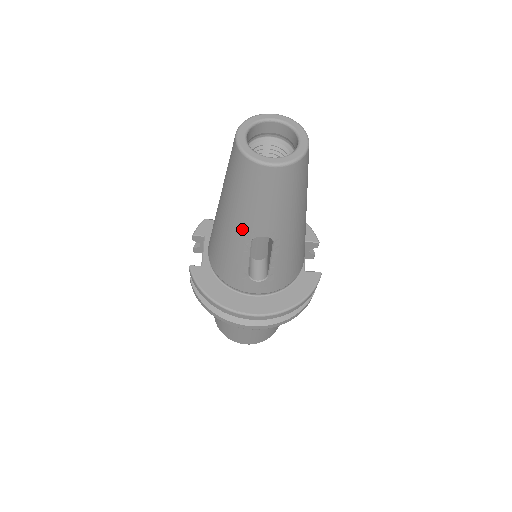
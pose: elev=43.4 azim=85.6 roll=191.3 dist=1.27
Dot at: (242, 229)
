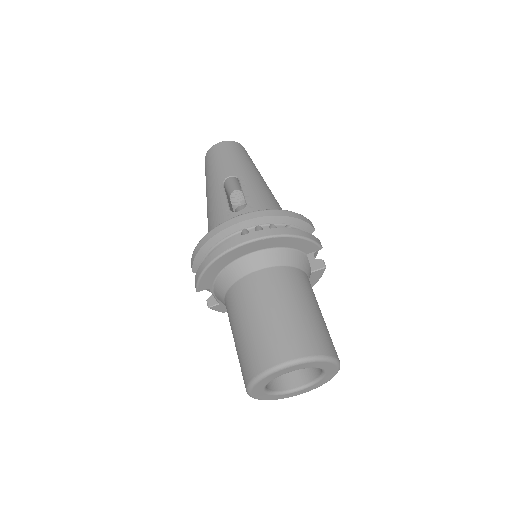
Dot at: (215, 183)
